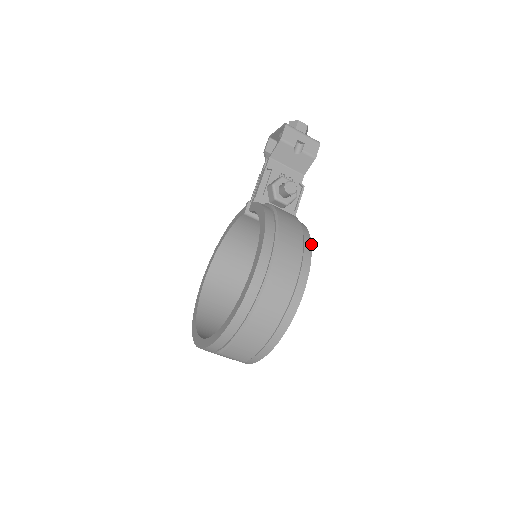
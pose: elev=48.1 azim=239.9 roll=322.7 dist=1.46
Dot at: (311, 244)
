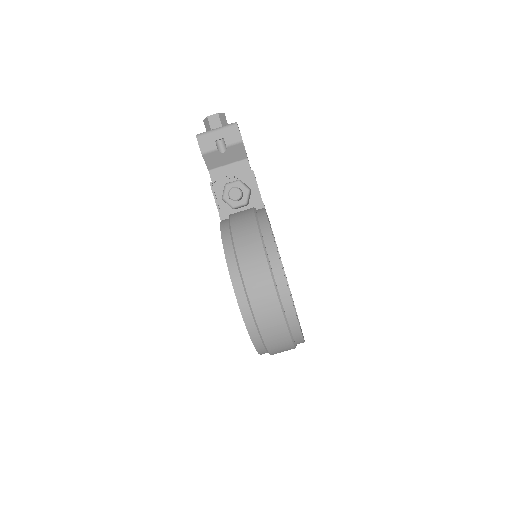
Dot at: (274, 242)
